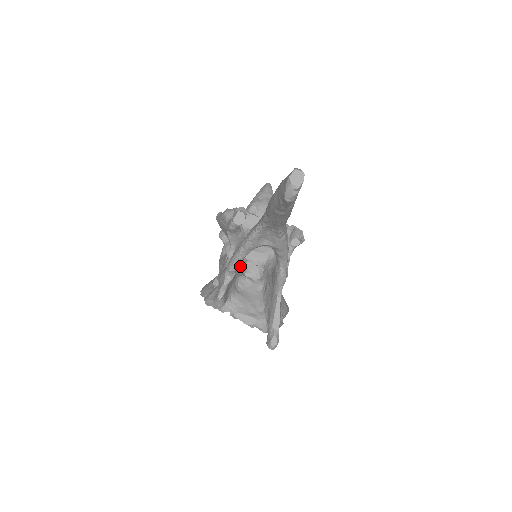
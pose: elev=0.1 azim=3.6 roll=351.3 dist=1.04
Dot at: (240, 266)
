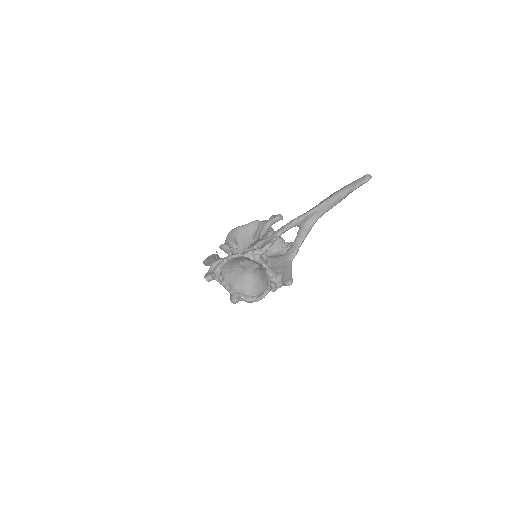
Dot at: occluded
